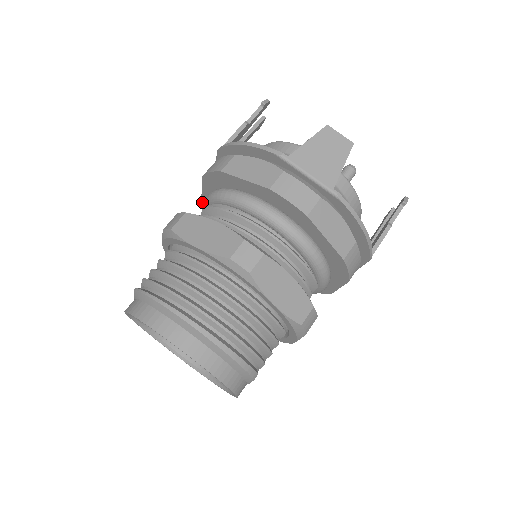
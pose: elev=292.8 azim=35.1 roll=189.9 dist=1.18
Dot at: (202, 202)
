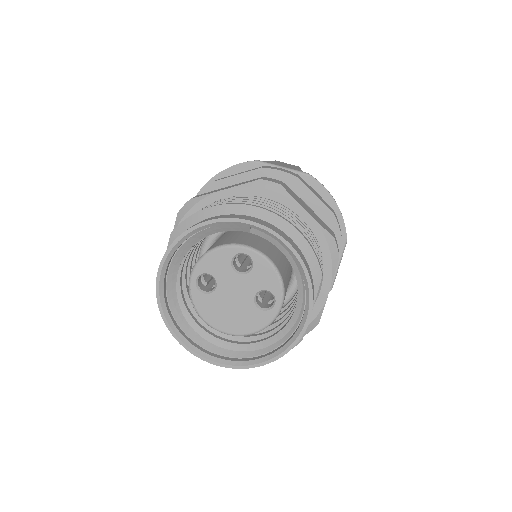
Dot at: occluded
